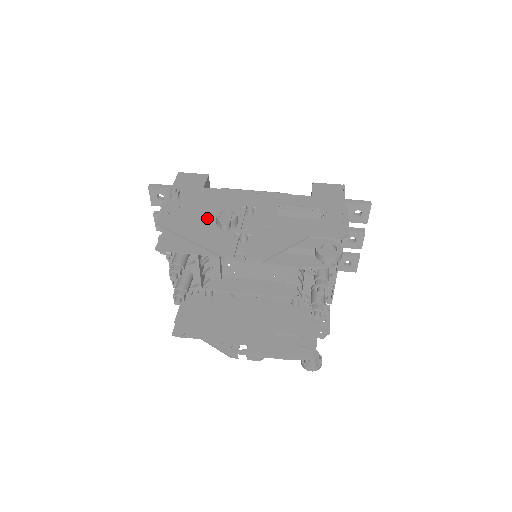
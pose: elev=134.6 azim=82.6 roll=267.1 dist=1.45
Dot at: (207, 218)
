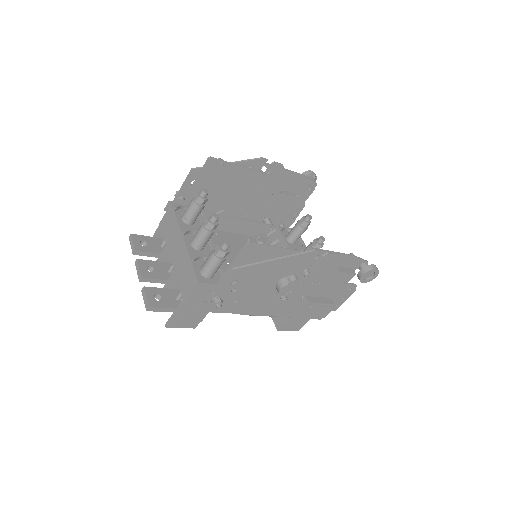
Dot at: occluded
